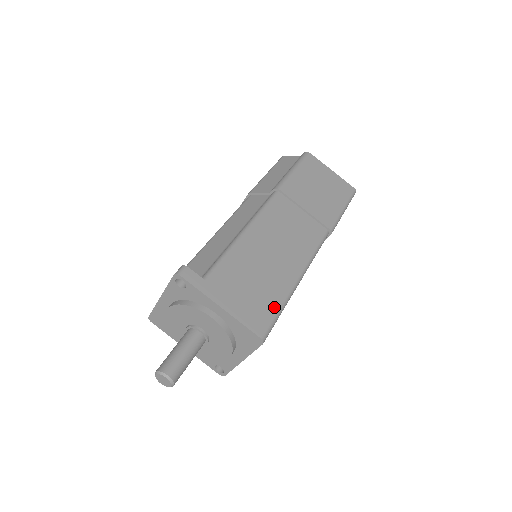
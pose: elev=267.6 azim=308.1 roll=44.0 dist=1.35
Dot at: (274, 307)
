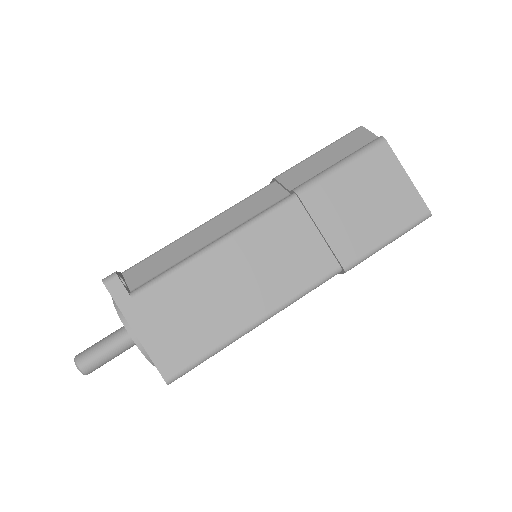
Dot at: (201, 350)
